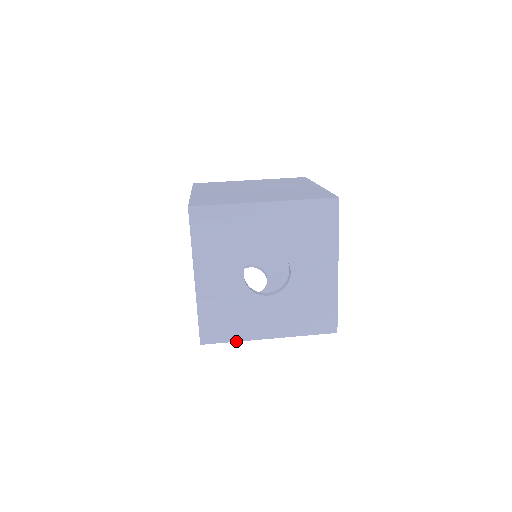
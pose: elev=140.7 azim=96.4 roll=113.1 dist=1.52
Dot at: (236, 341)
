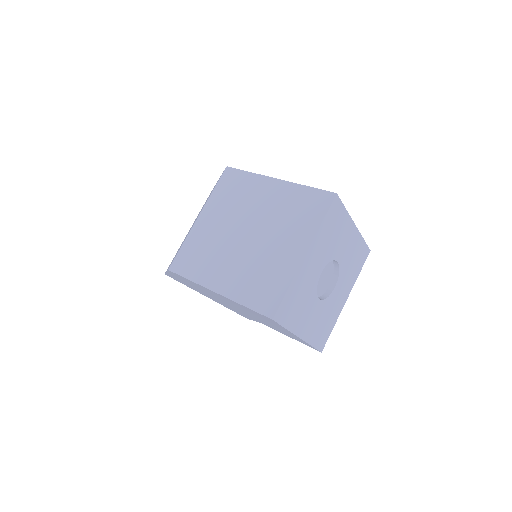
Dot at: (334, 325)
